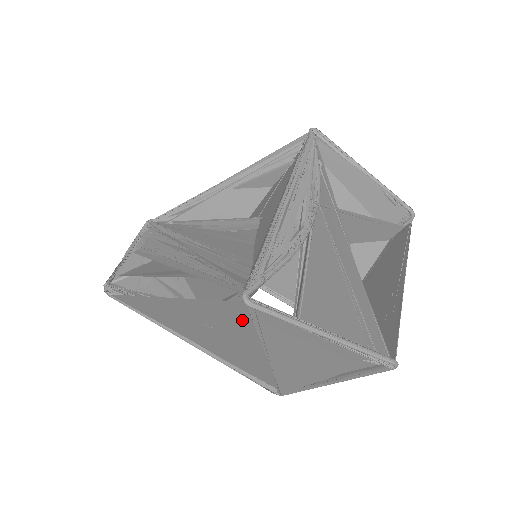
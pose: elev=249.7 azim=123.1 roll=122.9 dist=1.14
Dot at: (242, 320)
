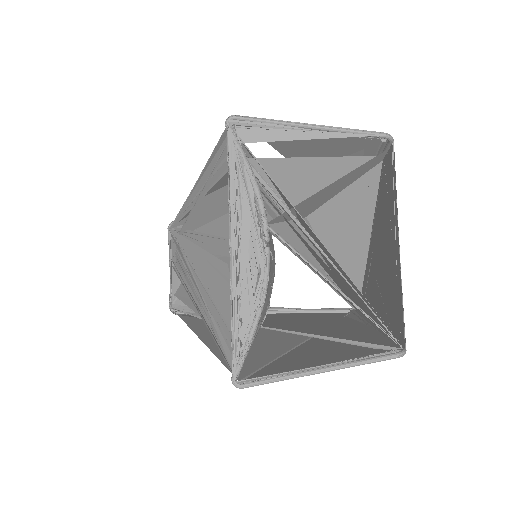
Dot at: (257, 361)
